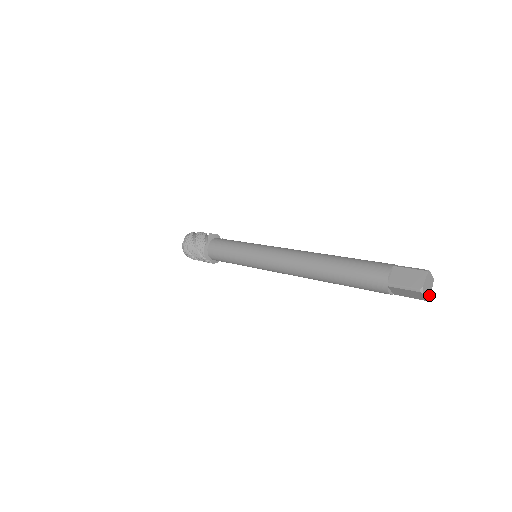
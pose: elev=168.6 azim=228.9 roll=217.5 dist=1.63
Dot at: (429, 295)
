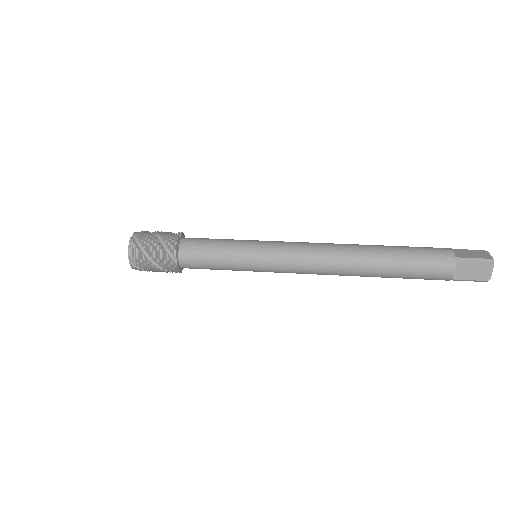
Dot at: occluded
